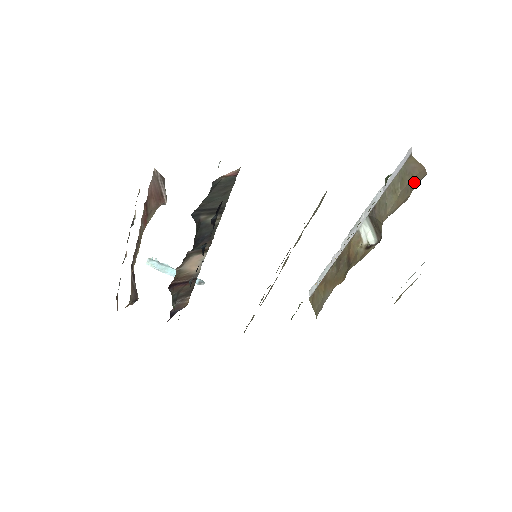
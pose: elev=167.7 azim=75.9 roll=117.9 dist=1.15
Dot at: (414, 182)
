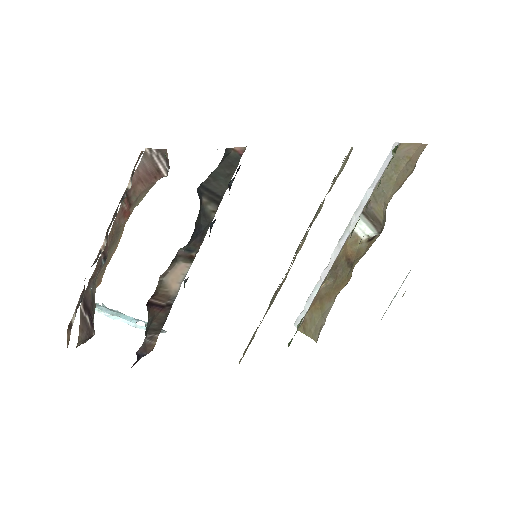
Dot at: (413, 159)
